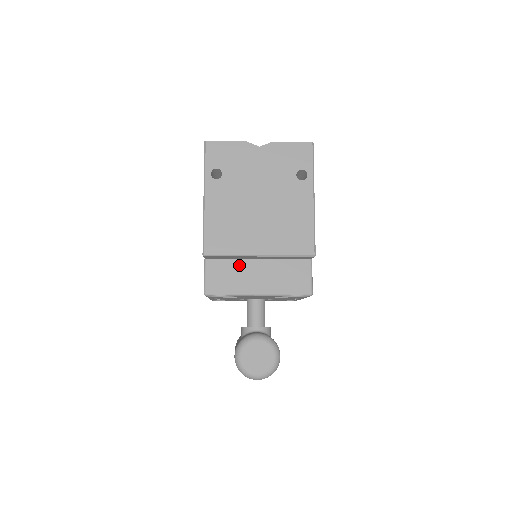
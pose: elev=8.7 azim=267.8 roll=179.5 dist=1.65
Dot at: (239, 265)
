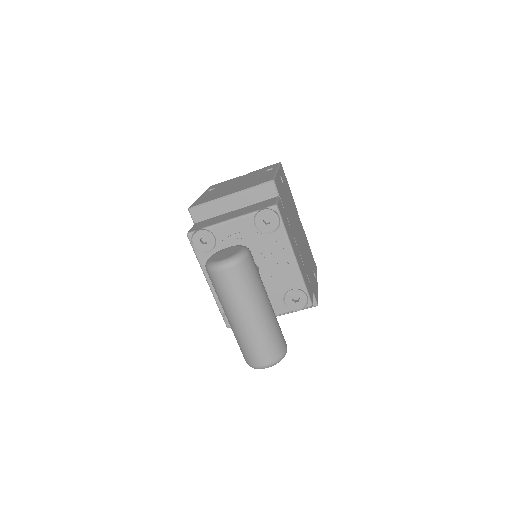
Dot at: (219, 217)
